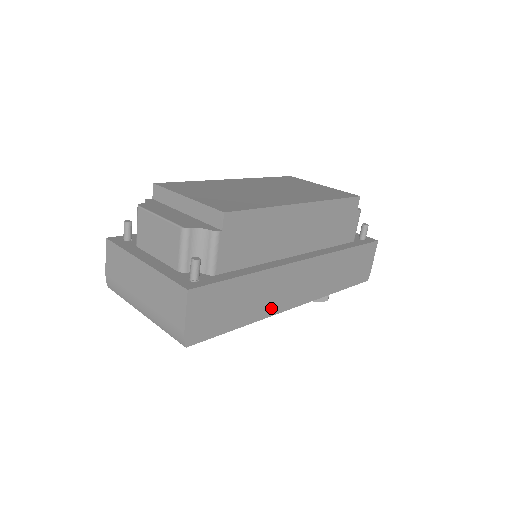
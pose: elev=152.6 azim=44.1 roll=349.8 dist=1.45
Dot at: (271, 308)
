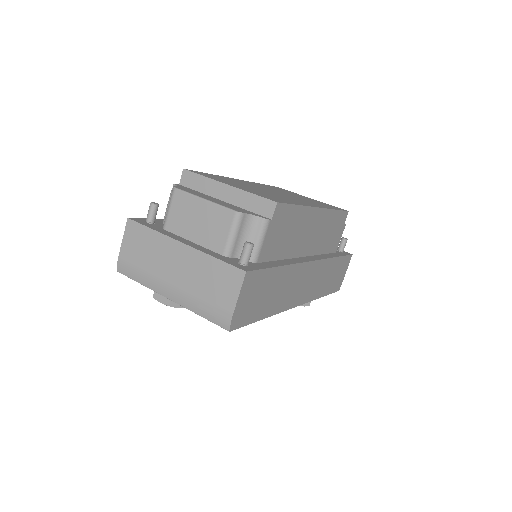
Dot at: (285, 303)
